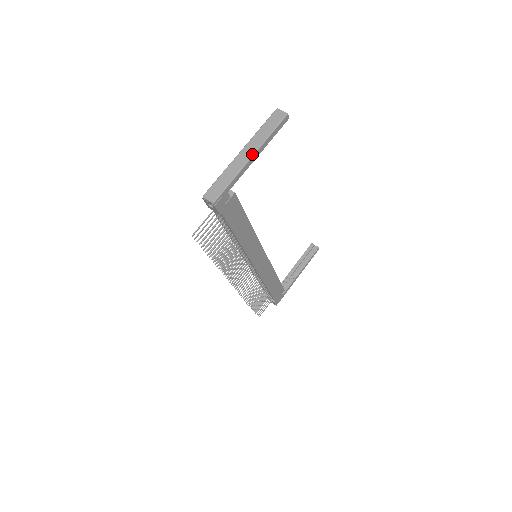
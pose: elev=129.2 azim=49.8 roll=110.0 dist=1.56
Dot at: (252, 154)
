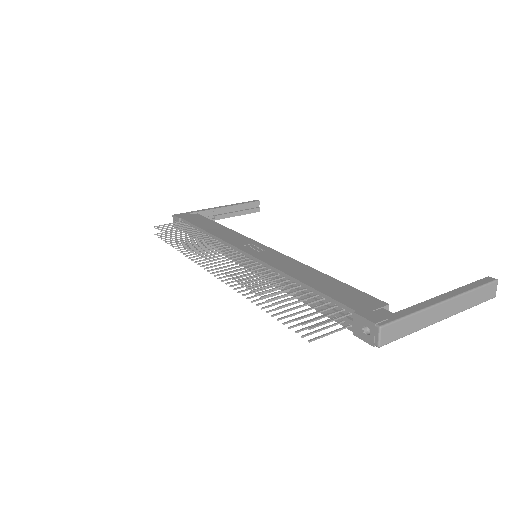
Dot at: (446, 318)
